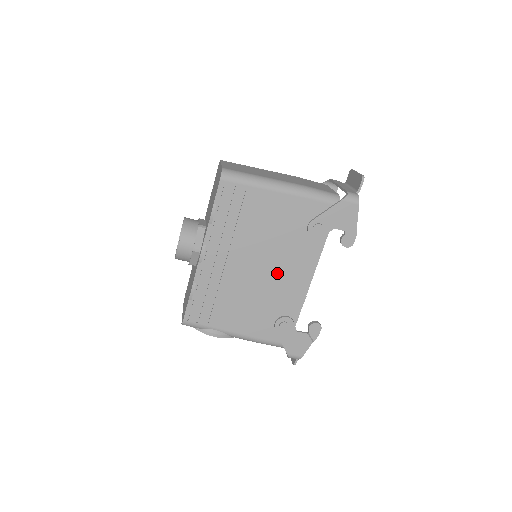
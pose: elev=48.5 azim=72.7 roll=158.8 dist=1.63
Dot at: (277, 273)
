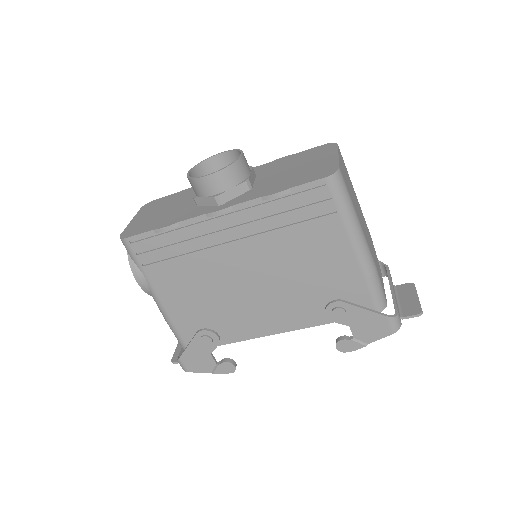
Dot at: (258, 299)
